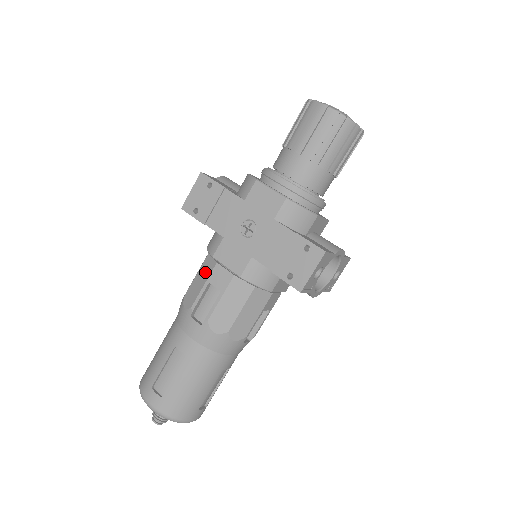
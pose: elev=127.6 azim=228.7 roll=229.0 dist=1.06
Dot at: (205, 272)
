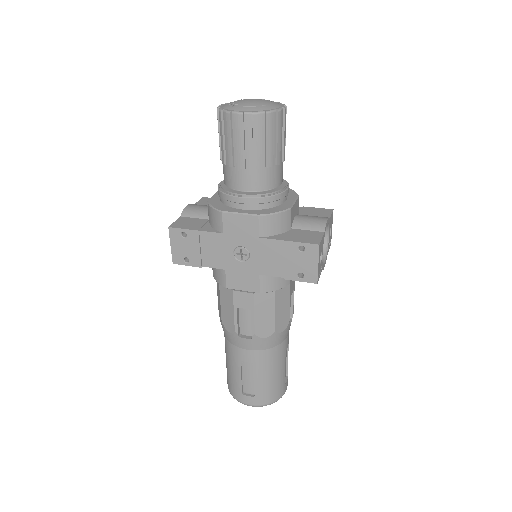
Dot at: (227, 300)
